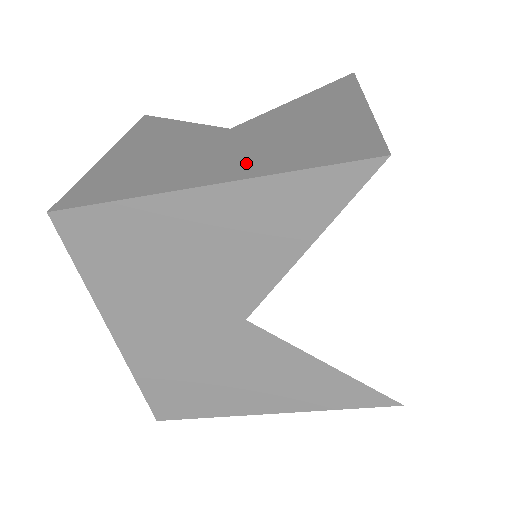
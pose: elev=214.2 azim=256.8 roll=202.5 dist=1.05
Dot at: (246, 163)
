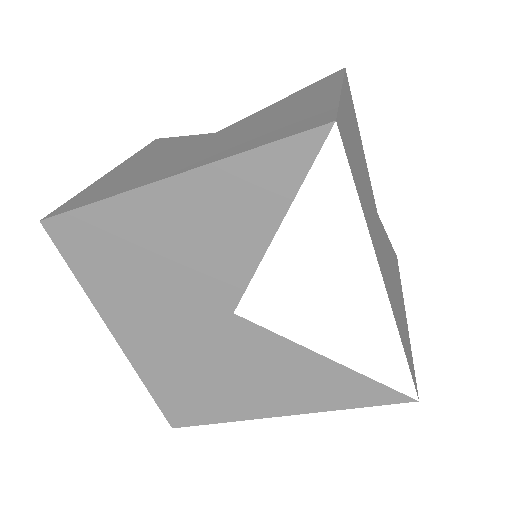
Dot at: (210, 154)
